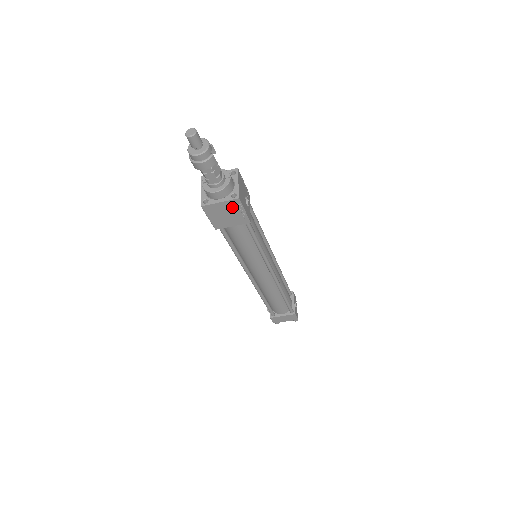
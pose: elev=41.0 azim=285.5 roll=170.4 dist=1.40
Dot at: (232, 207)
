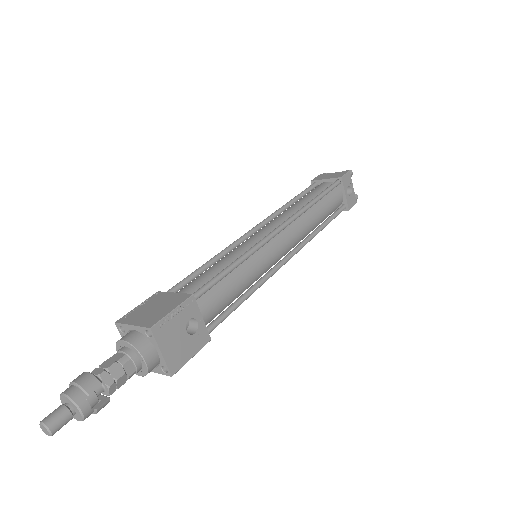
Dot at: occluded
